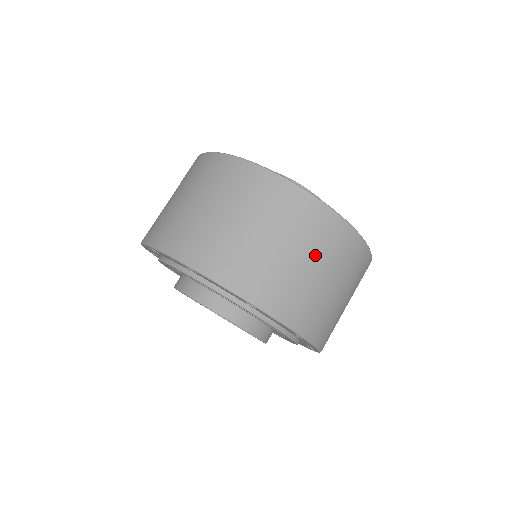
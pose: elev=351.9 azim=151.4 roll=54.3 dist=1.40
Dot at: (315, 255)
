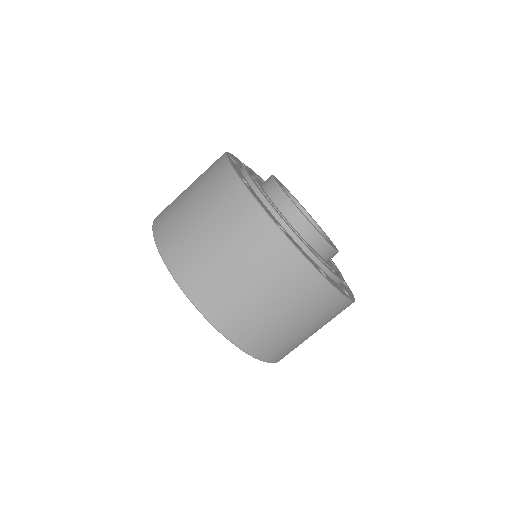
Dot at: (306, 319)
